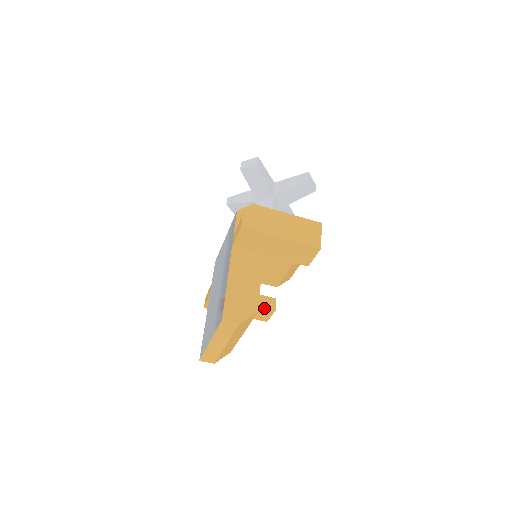
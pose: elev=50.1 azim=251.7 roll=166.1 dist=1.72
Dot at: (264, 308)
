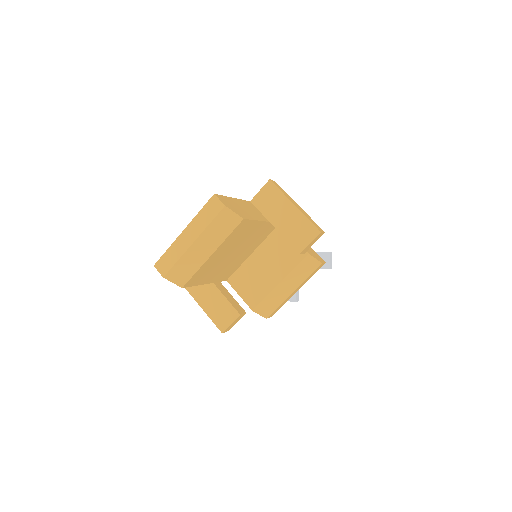
Dot at: (231, 306)
